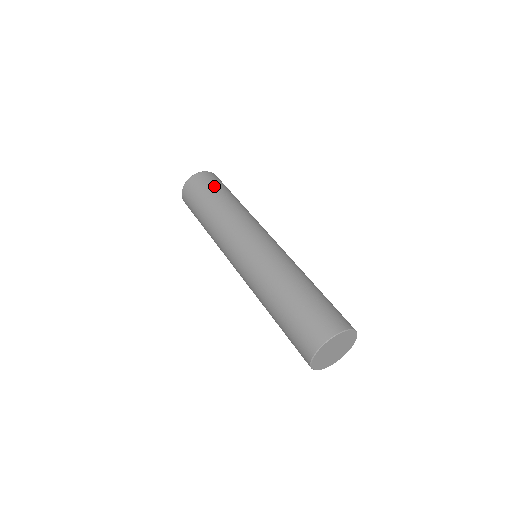
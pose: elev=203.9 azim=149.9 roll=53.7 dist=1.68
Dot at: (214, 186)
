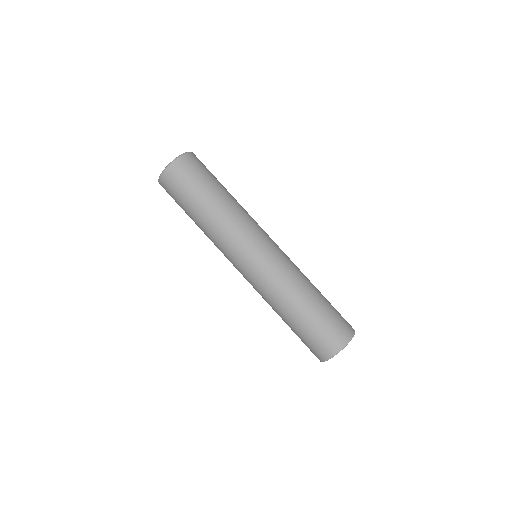
Dot at: (198, 181)
